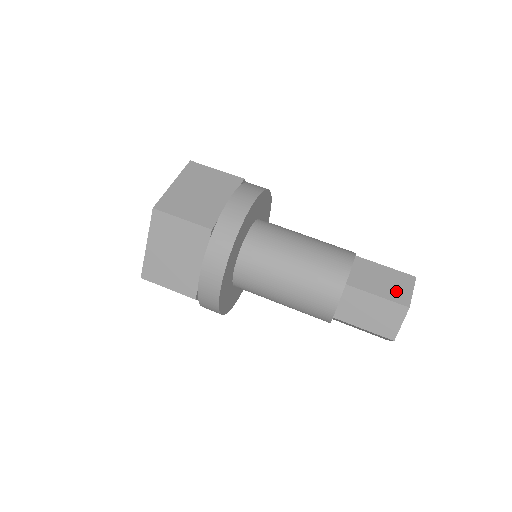
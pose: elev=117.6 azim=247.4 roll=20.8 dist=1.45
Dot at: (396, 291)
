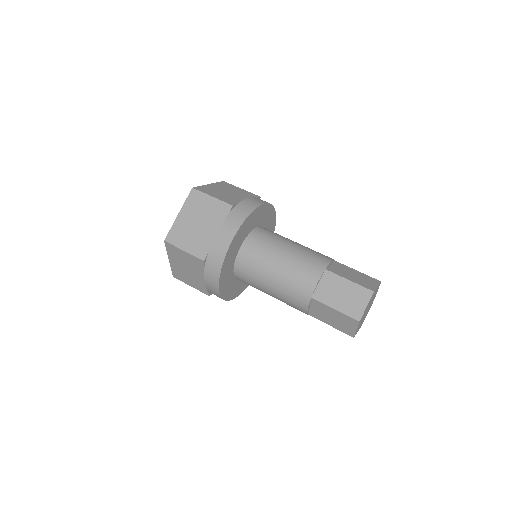
Dot at: (352, 305)
